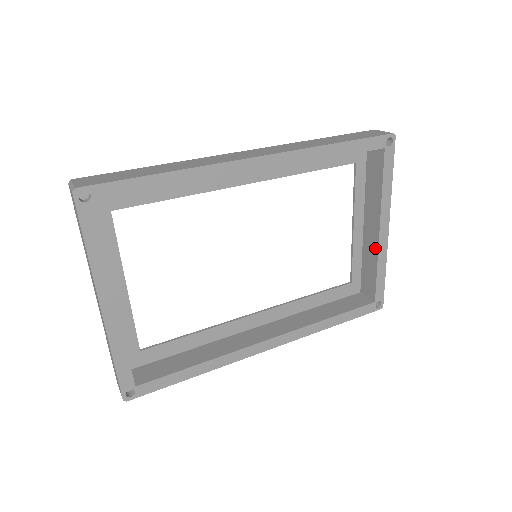
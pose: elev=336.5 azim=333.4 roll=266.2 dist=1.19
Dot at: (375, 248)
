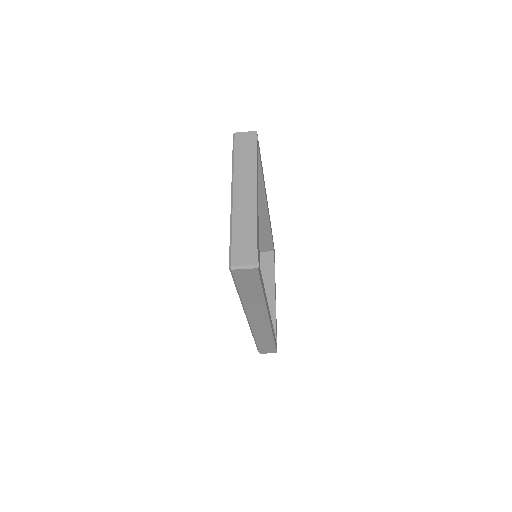
Dot at: (273, 306)
